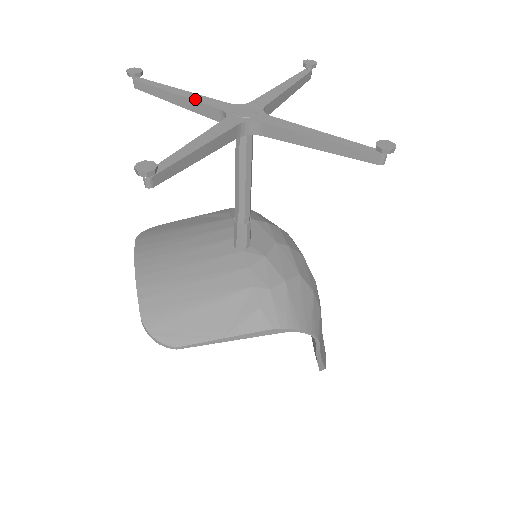
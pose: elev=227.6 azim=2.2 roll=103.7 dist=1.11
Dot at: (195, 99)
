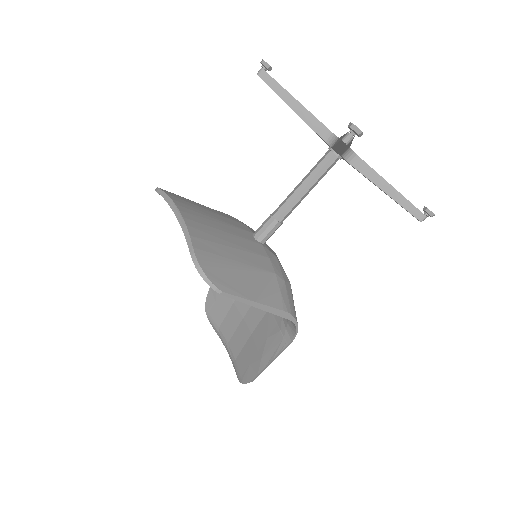
Dot at: (311, 113)
